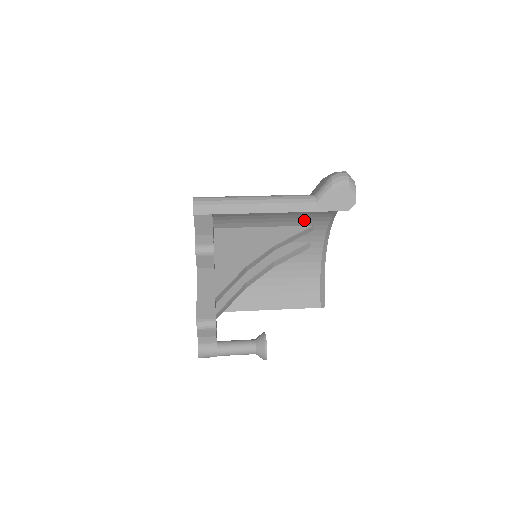
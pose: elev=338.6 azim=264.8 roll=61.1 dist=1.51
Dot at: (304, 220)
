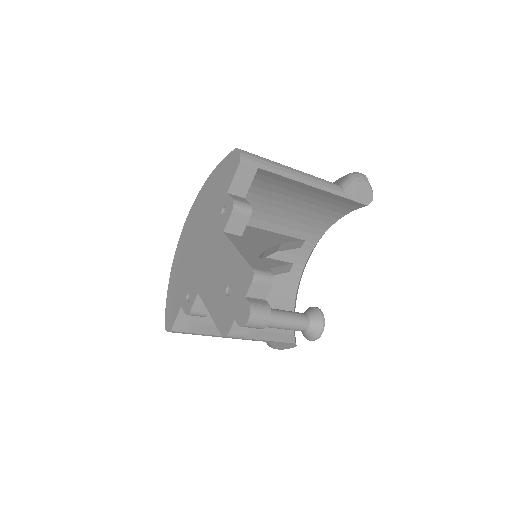
Dot at: (301, 229)
